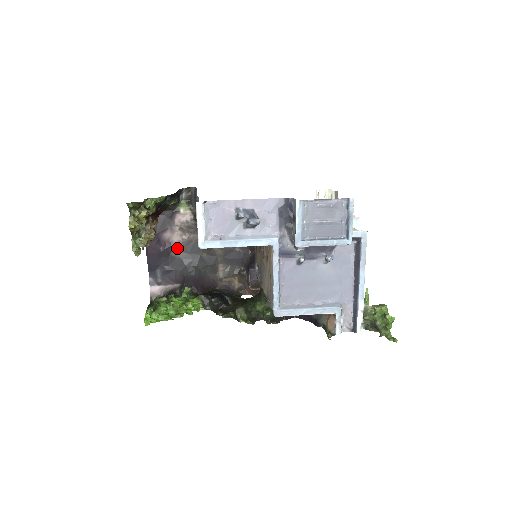
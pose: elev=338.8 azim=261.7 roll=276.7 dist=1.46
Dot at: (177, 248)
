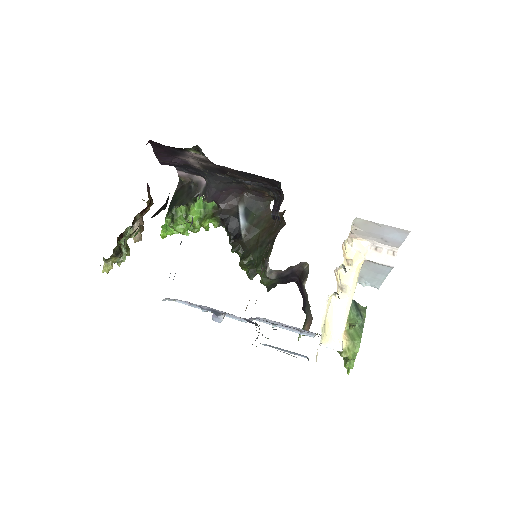
Dot at: (196, 165)
